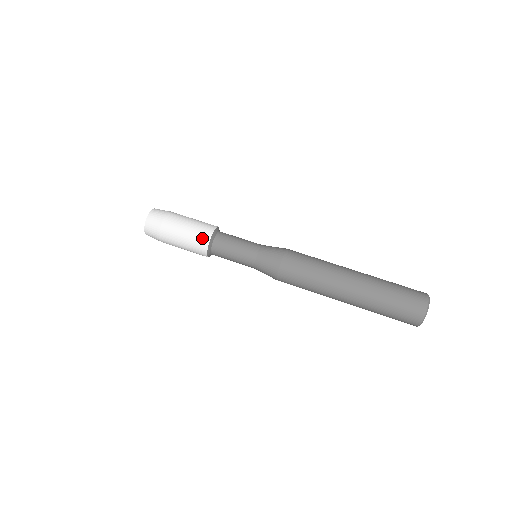
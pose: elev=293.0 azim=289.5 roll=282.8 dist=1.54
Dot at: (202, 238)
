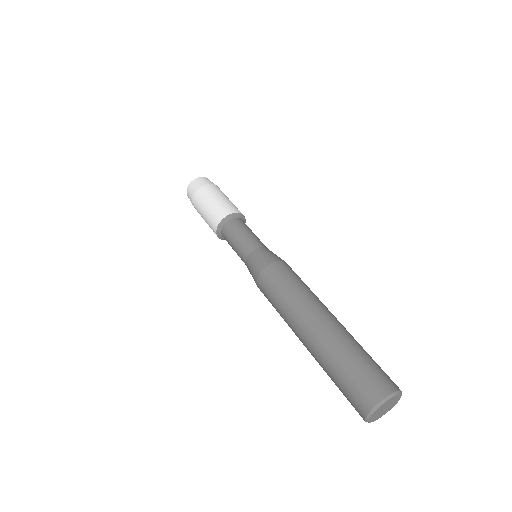
Dot at: (215, 218)
